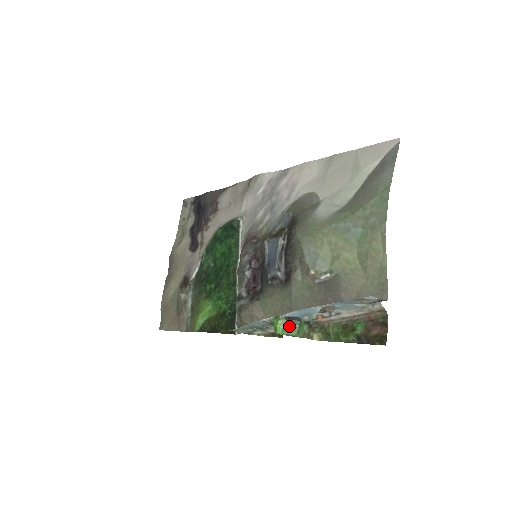
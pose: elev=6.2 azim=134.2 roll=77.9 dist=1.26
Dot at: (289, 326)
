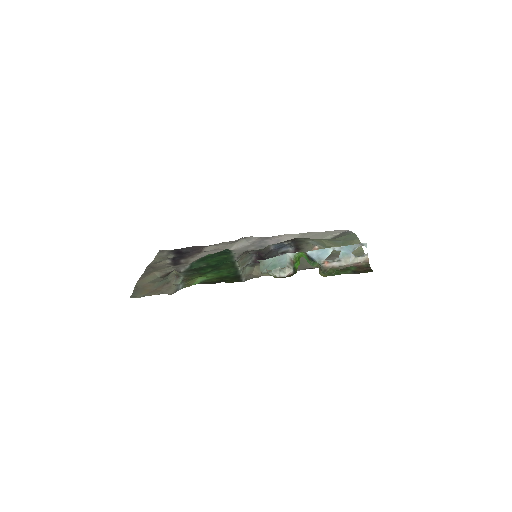
Dot at: (308, 259)
